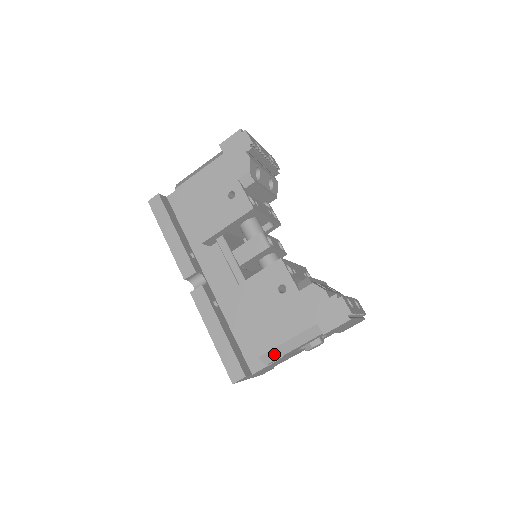
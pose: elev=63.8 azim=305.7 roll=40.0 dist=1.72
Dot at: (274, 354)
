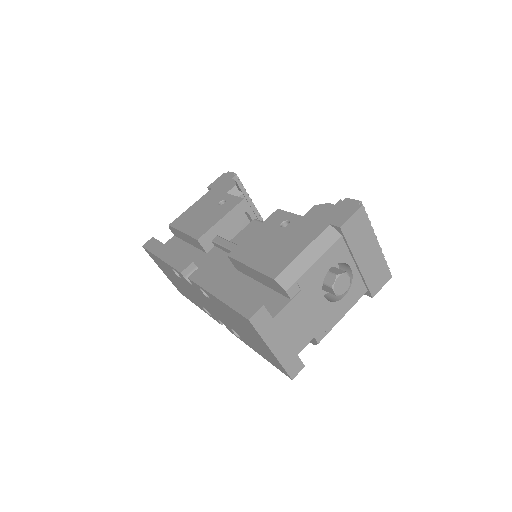
Dot at: (292, 272)
